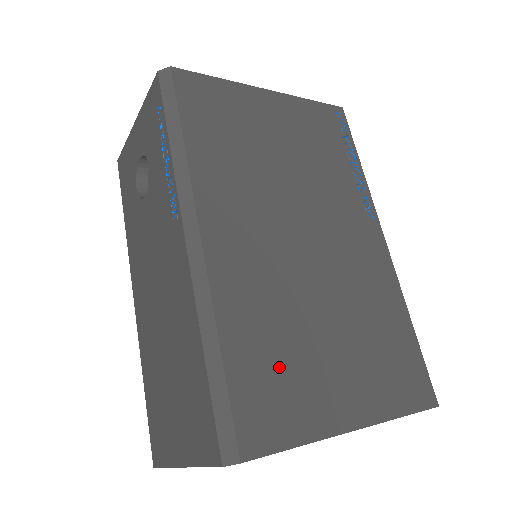
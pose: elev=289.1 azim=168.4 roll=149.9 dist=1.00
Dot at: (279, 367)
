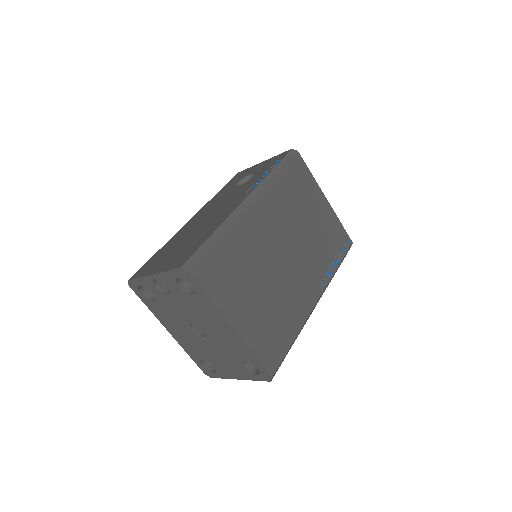
Dot at: (231, 270)
